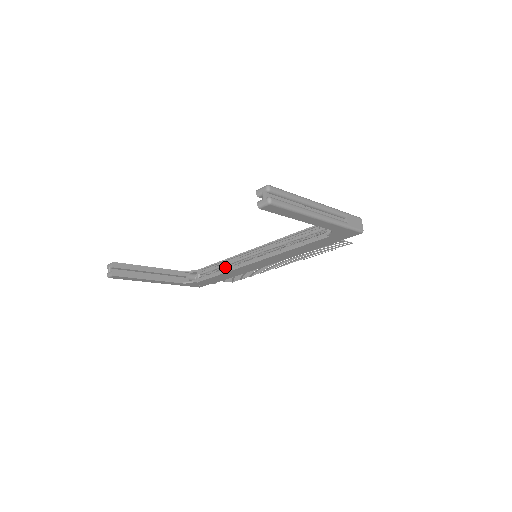
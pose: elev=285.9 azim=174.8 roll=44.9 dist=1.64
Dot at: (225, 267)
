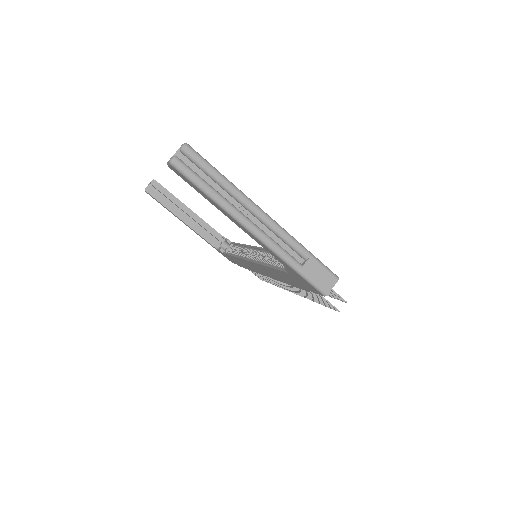
Dot at: (243, 253)
